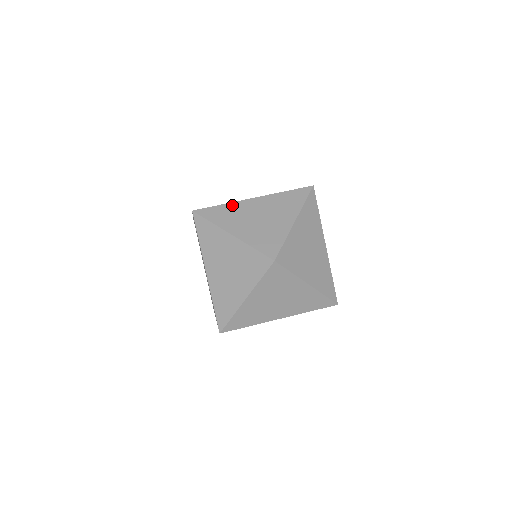
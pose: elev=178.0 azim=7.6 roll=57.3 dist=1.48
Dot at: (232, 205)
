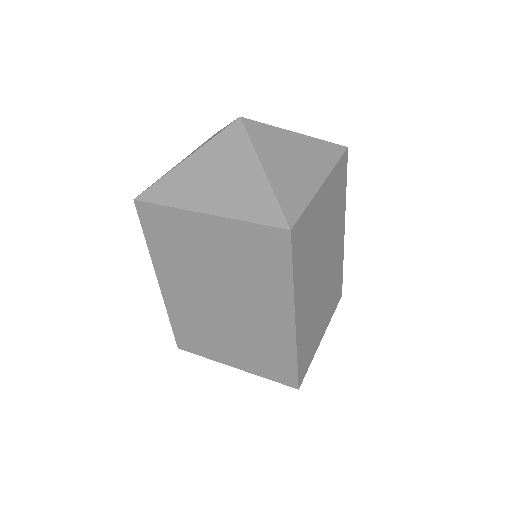
Dot at: occluded
